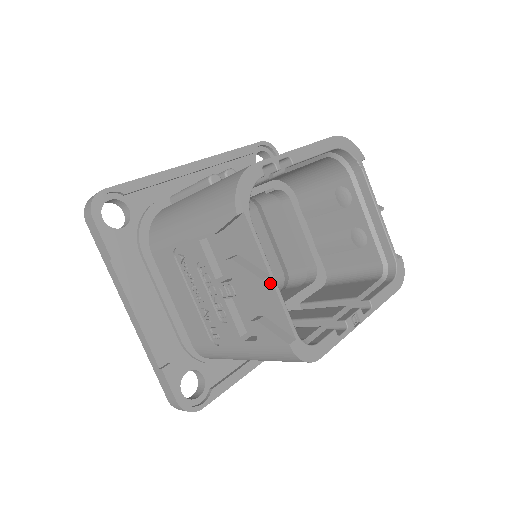
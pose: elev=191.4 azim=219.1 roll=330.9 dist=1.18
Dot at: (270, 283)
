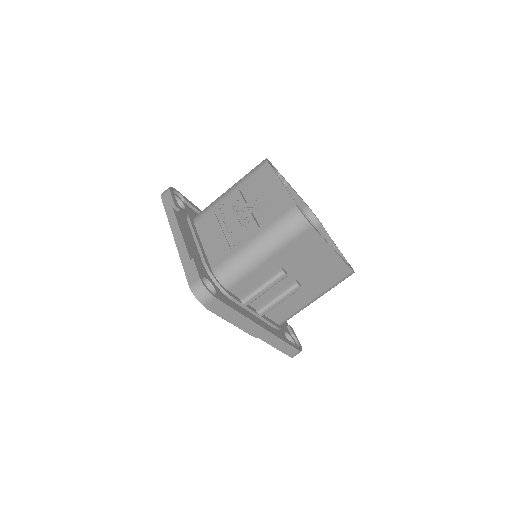
Dot at: (283, 187)
